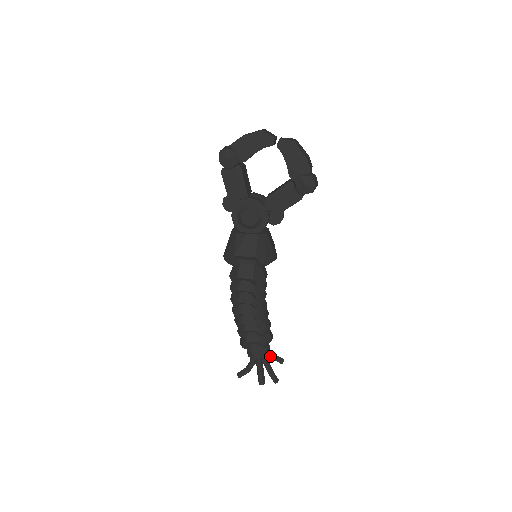
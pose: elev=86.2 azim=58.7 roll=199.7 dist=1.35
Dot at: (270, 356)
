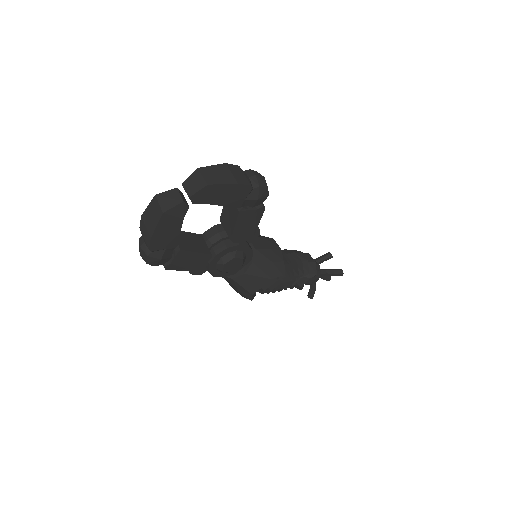
Dot at: (319, 263)
